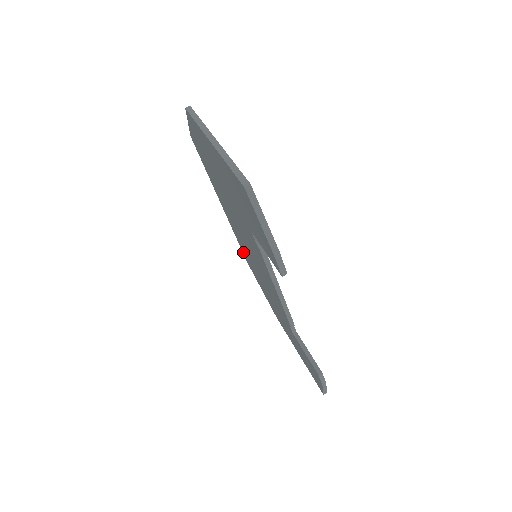
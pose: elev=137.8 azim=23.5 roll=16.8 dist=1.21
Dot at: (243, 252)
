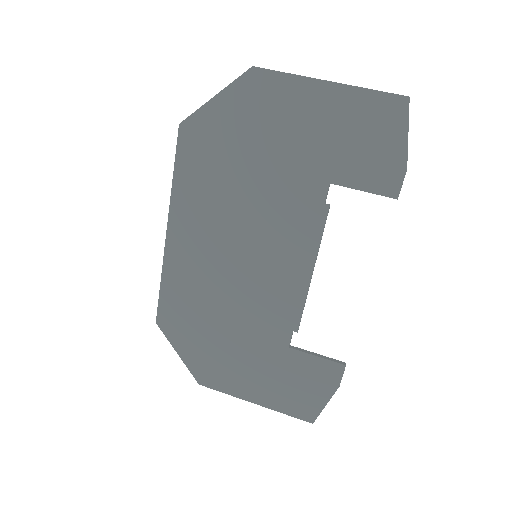
Dot at: (166, 299)
